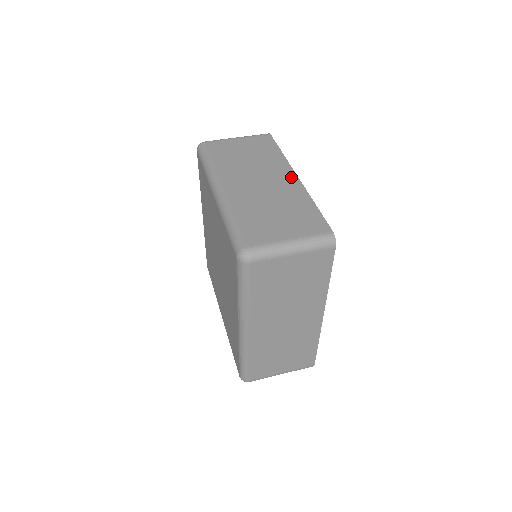
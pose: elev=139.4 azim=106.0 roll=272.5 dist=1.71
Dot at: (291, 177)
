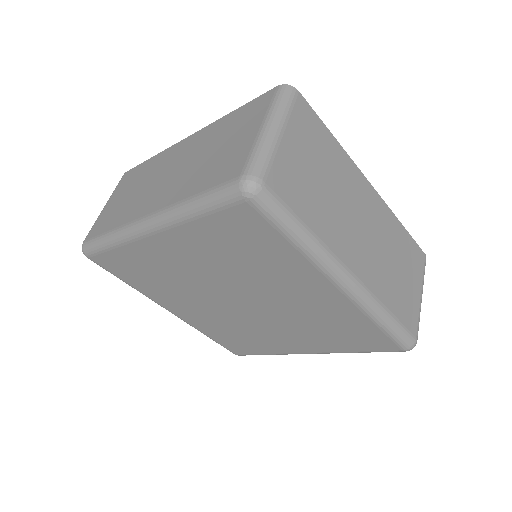
Dot at: (371, 193)
